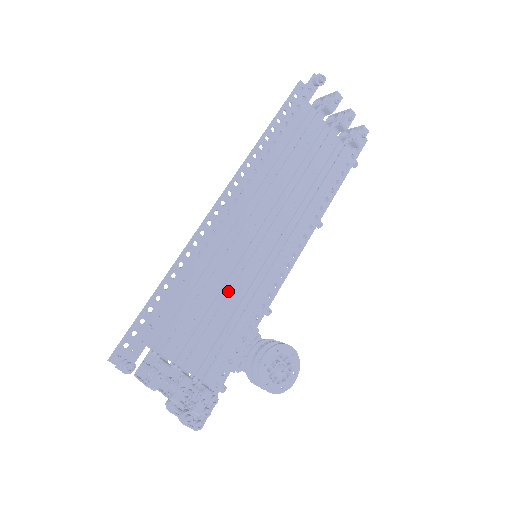
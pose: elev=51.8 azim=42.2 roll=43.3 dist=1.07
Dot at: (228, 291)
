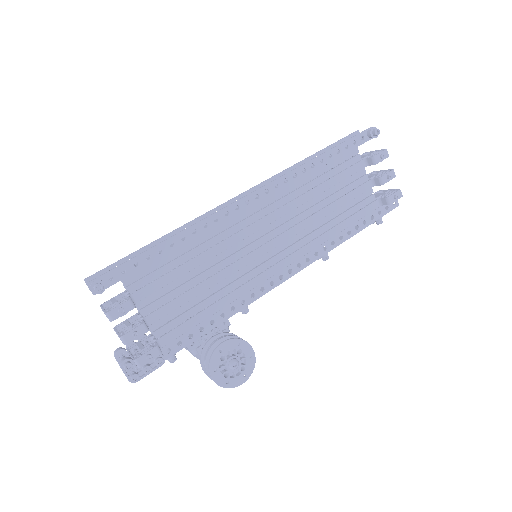
Dot at: (217, 271)
